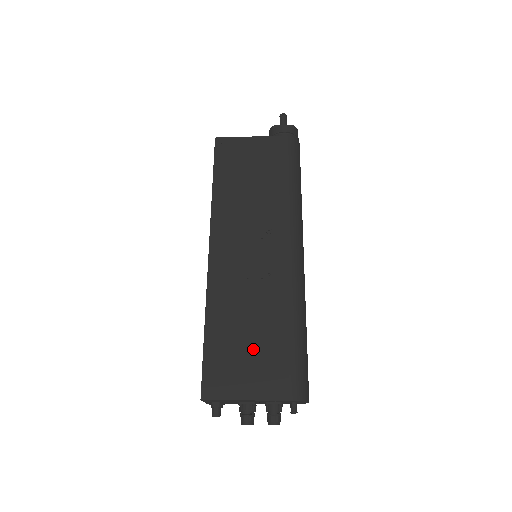
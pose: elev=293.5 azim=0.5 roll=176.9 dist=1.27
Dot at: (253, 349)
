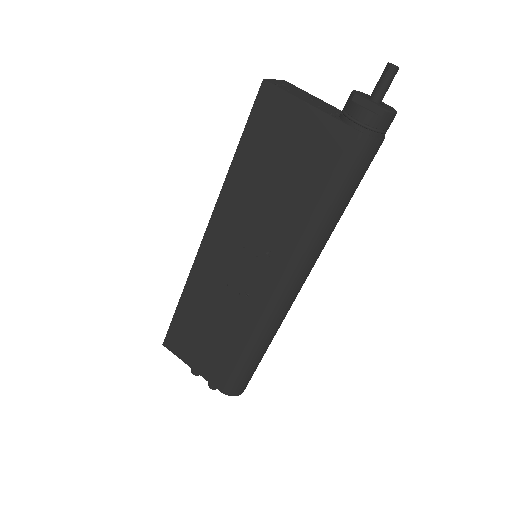
Dot at: (209, 342)
